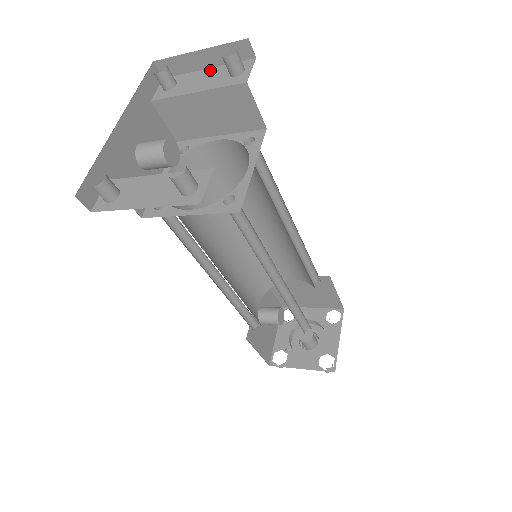
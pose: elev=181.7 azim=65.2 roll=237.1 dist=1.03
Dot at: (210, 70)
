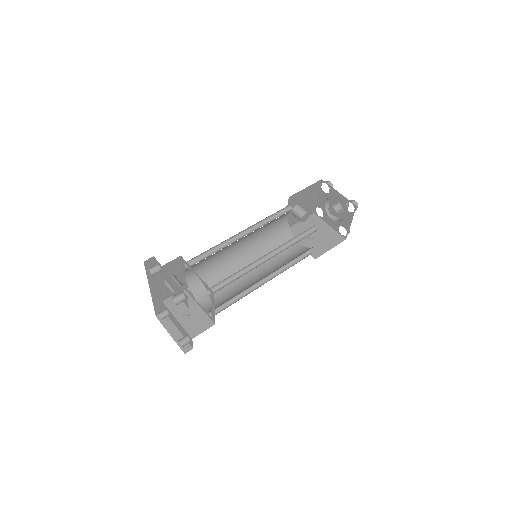
Dot at: (172, 279)
